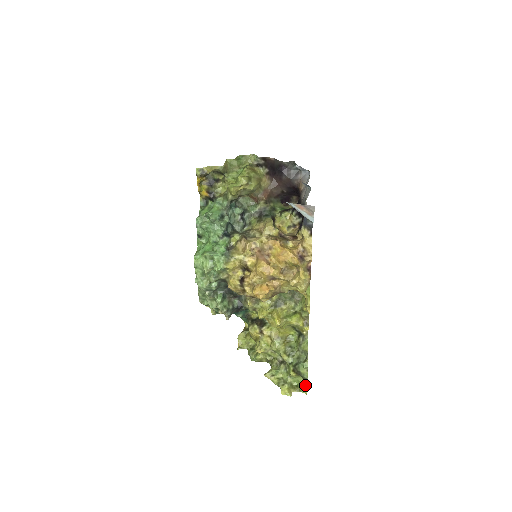
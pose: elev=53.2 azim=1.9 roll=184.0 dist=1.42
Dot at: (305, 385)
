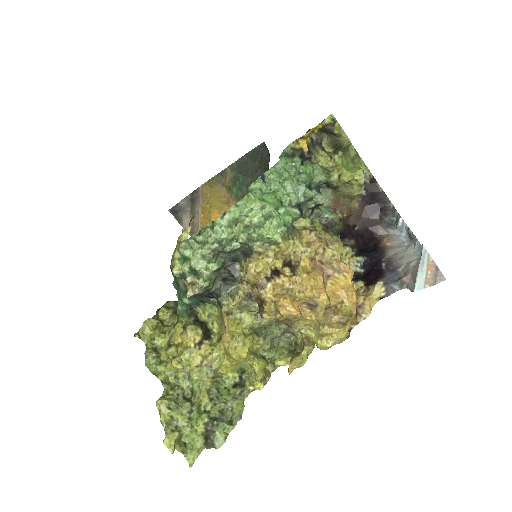
Dot at: (198, 451)
